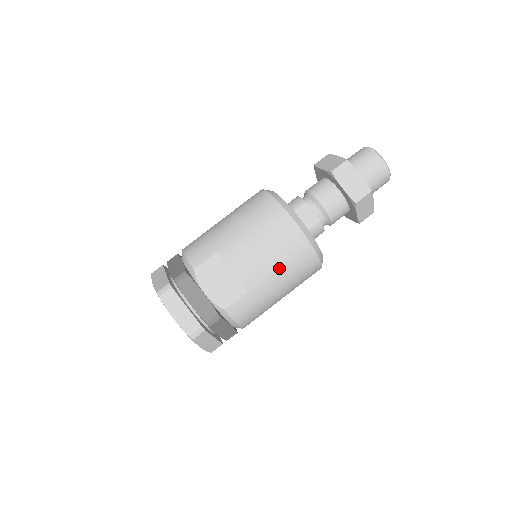
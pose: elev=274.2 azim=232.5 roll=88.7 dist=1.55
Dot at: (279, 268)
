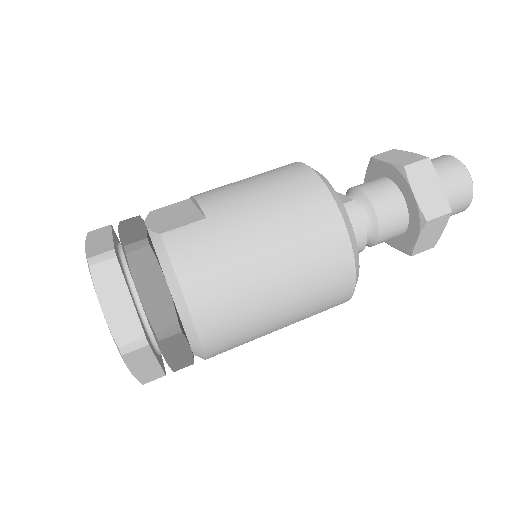
Dot at: (265, 199)
